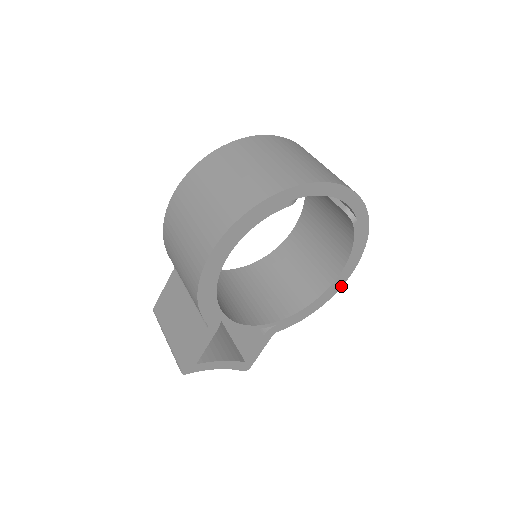
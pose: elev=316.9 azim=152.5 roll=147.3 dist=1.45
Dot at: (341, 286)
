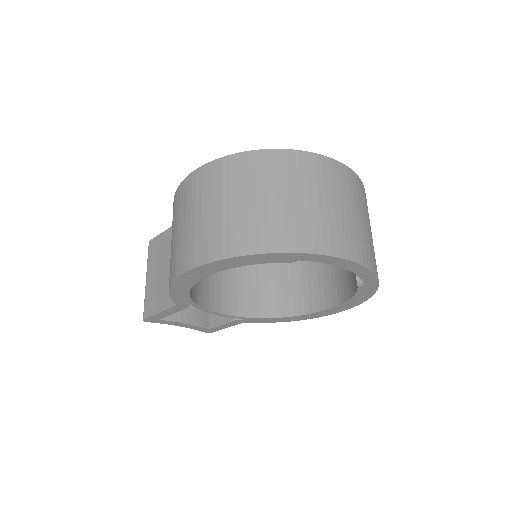
Dot at: (326, 315)
